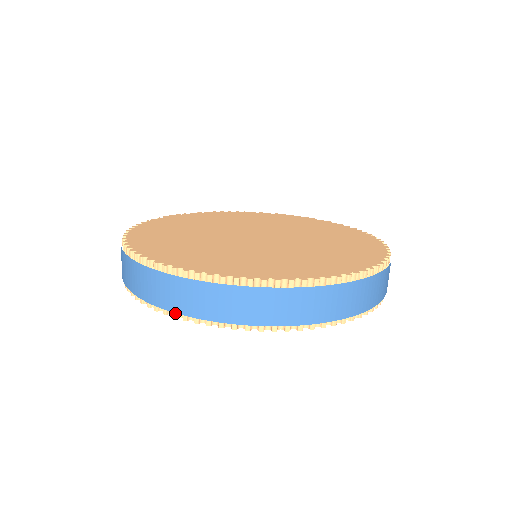
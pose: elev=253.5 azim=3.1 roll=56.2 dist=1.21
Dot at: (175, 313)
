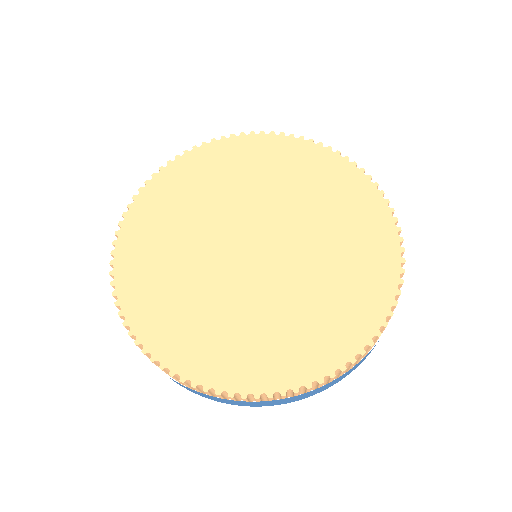
Dot at: (331, 385)
